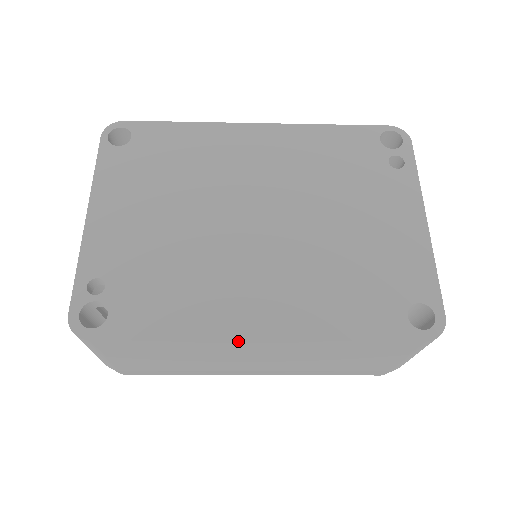
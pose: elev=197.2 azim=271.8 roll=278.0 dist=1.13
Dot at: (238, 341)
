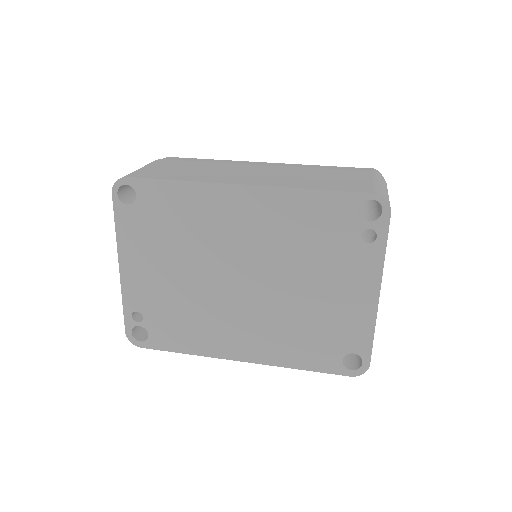
Dot at: (228, 359)
